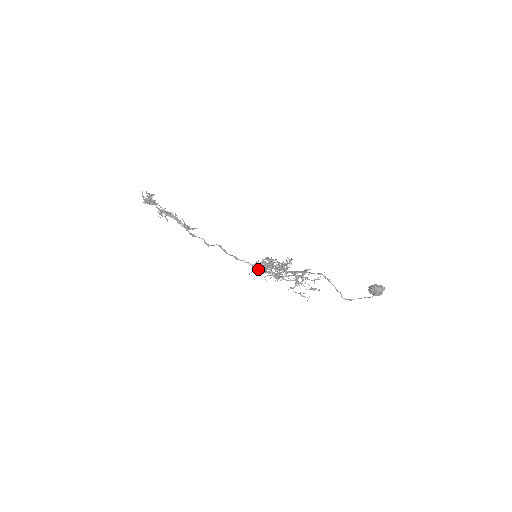
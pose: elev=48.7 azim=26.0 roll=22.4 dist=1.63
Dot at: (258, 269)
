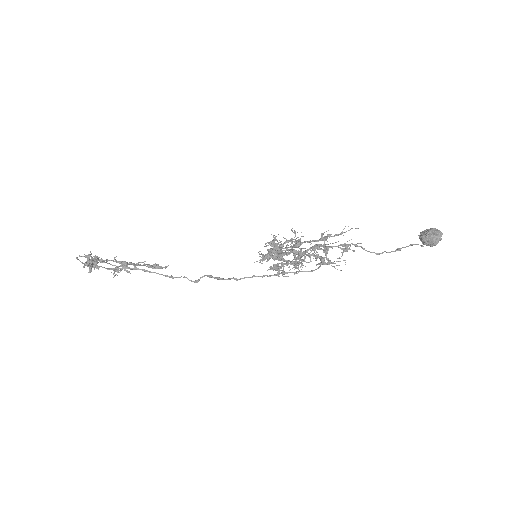
Dot at: (269, 276)
